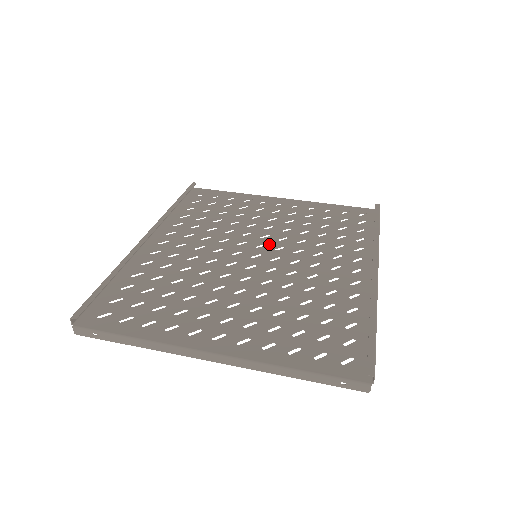
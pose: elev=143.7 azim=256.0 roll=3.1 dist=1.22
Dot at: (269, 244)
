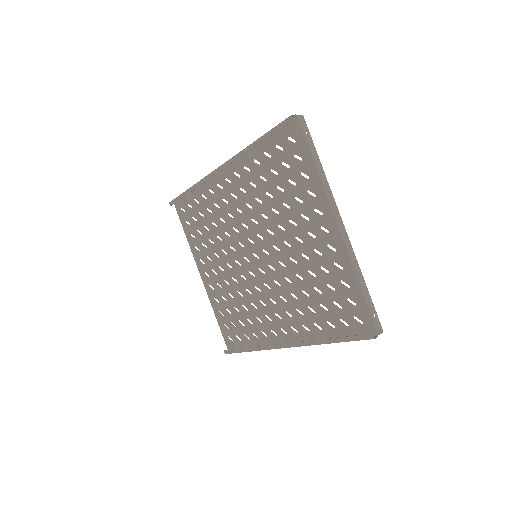
Dot at: (270, 257)
